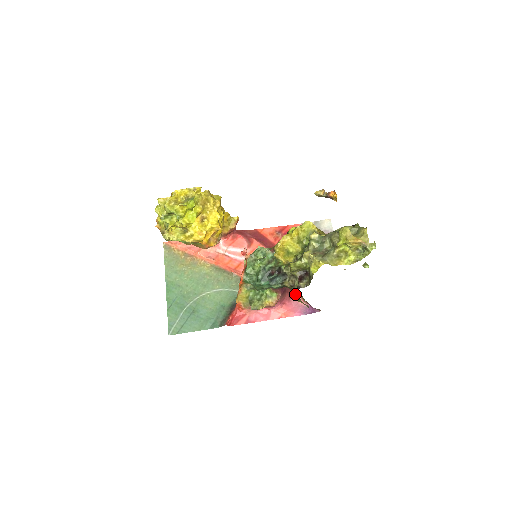
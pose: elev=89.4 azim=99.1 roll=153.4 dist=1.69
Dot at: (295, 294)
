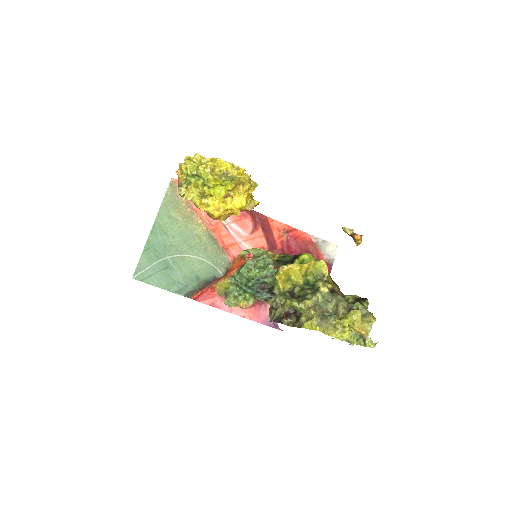
Dot at: (272, 317)
